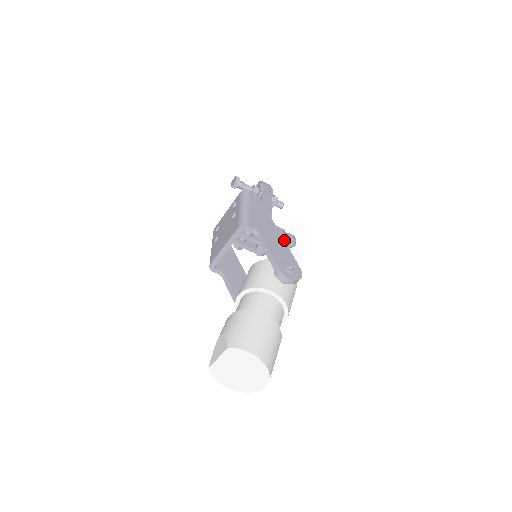
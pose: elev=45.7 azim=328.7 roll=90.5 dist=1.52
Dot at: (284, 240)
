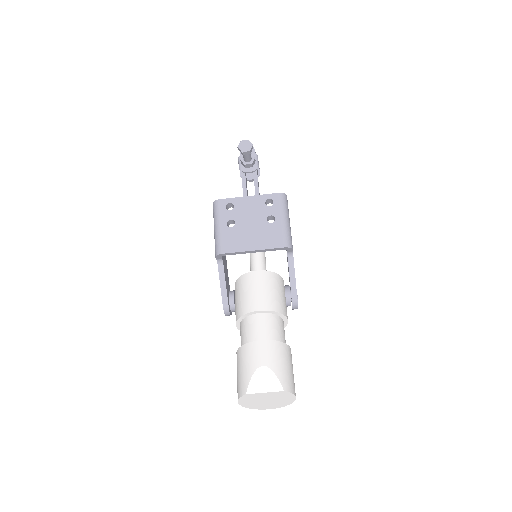
Dot at: occluded
